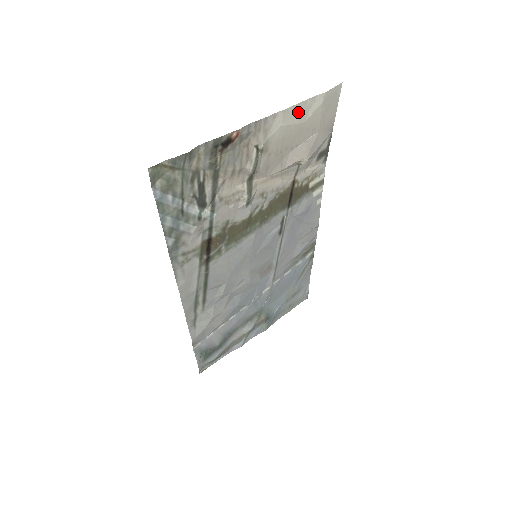
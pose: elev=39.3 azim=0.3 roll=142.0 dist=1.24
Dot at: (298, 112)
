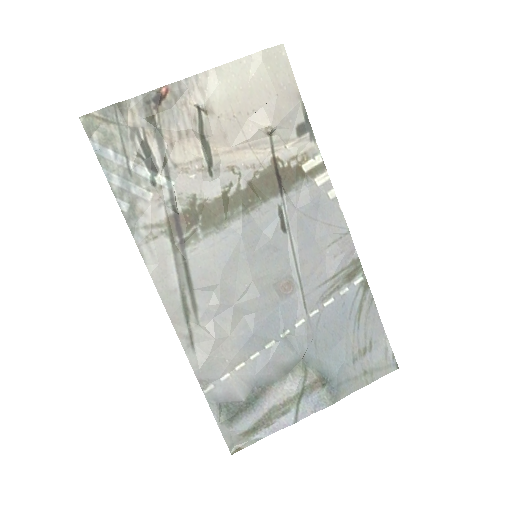
Dot at: (235, 71)
